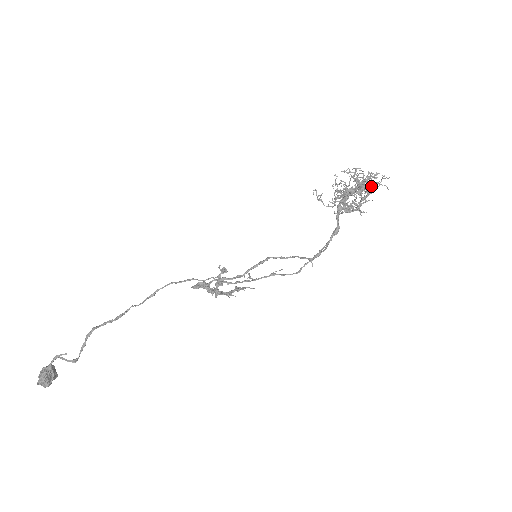
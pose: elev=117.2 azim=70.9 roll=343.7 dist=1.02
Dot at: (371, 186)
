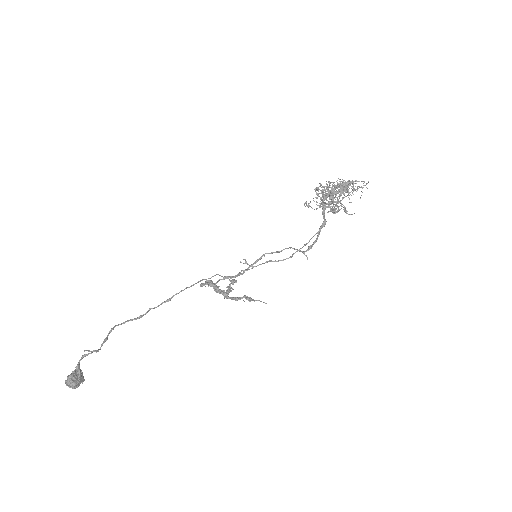
Dot at: occluded
